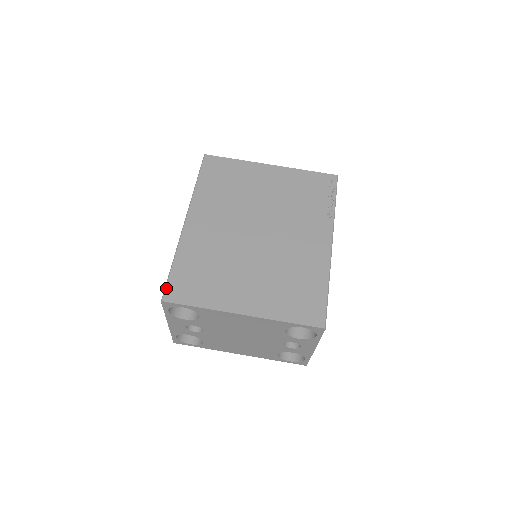
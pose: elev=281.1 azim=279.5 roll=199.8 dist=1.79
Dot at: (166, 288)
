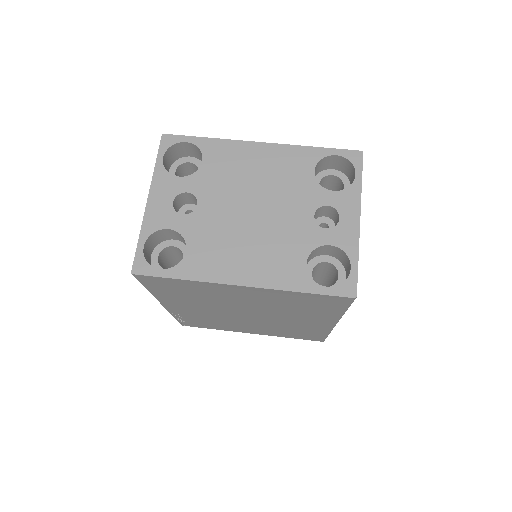
Dot at: occluded
